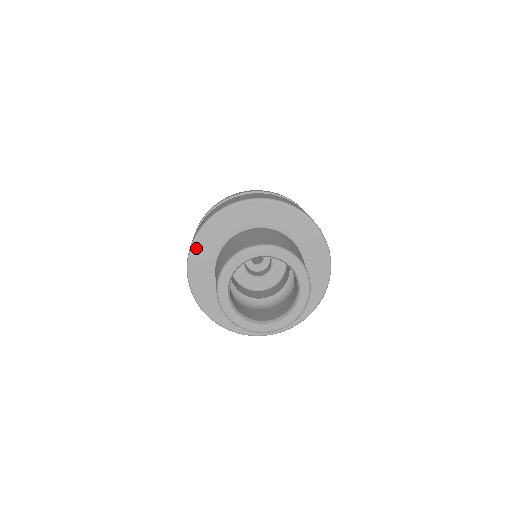
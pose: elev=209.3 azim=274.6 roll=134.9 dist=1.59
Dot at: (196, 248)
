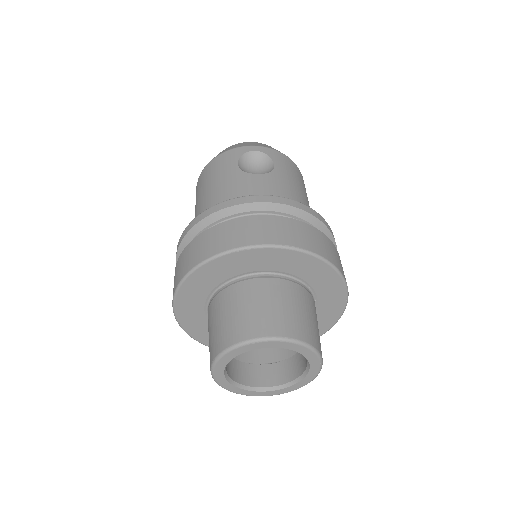
Dot at: (182, 293)
